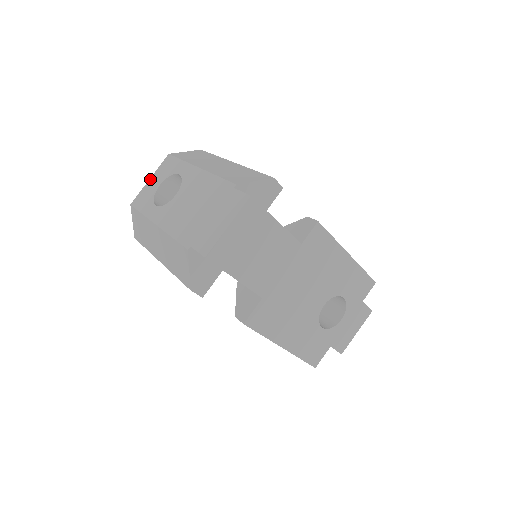
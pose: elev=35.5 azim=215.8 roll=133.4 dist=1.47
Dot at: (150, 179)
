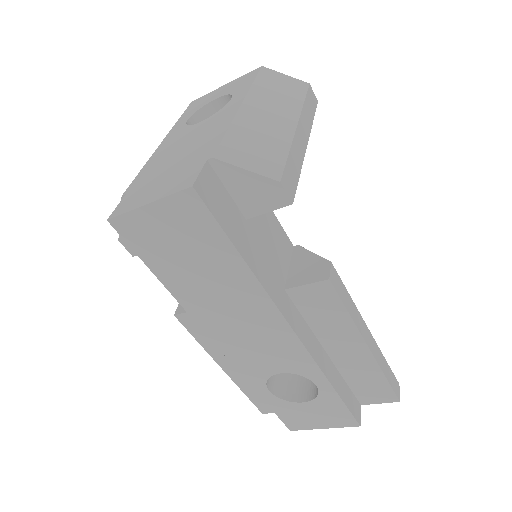
Dot at: (225, 85)
